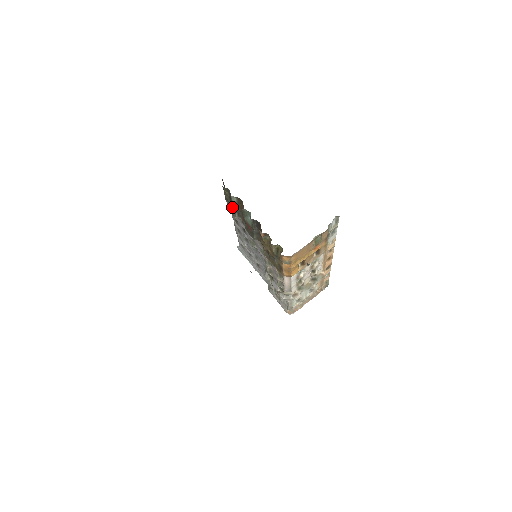
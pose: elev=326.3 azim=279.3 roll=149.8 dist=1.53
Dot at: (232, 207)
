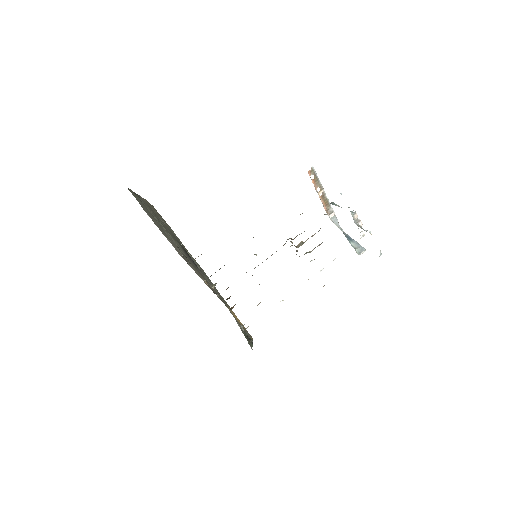
Dot at: occluded
